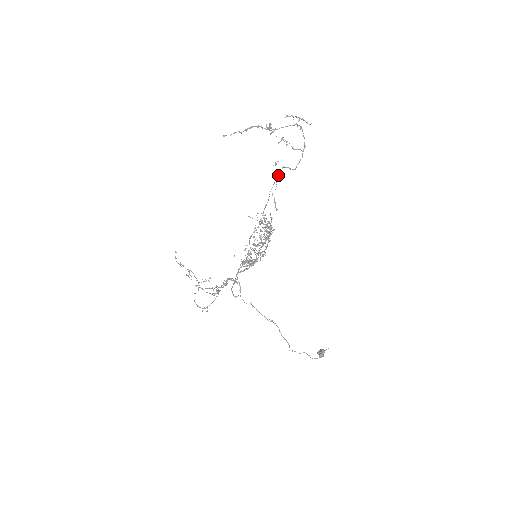
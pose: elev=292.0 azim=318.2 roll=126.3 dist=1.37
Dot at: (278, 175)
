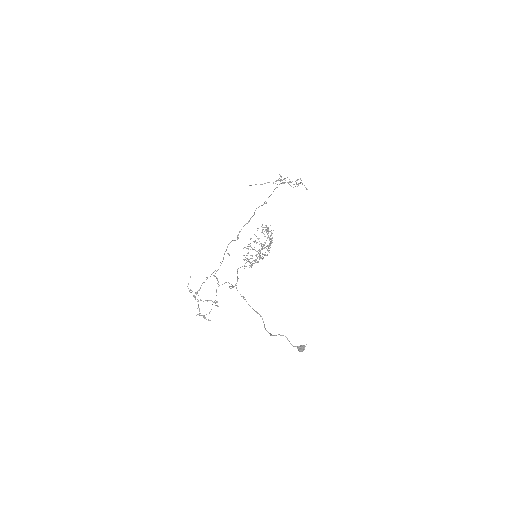
Dot at: occluded
